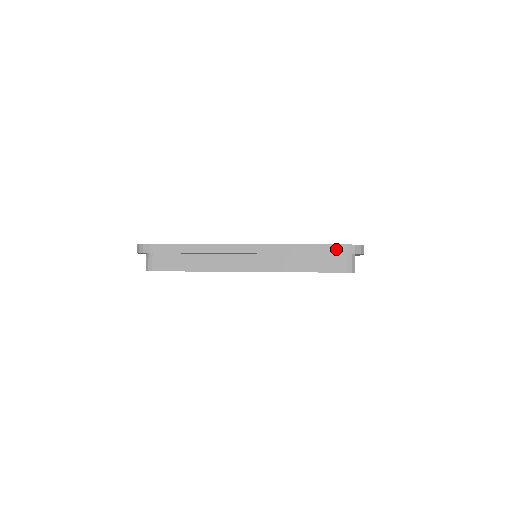
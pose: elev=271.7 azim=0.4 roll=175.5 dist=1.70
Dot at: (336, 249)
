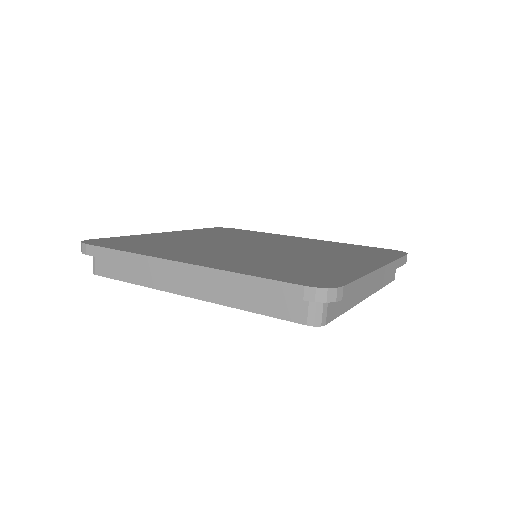
Dot at: (286, 289)
